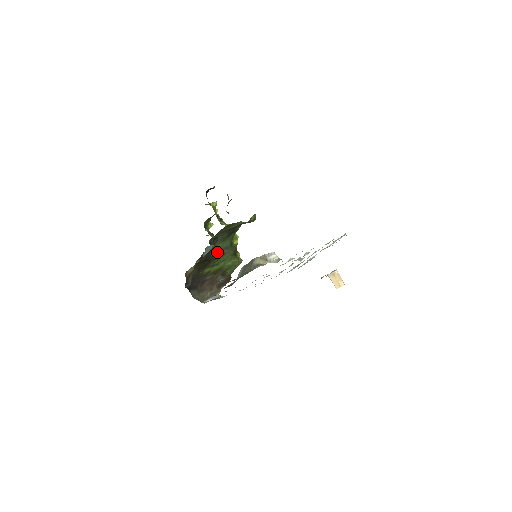
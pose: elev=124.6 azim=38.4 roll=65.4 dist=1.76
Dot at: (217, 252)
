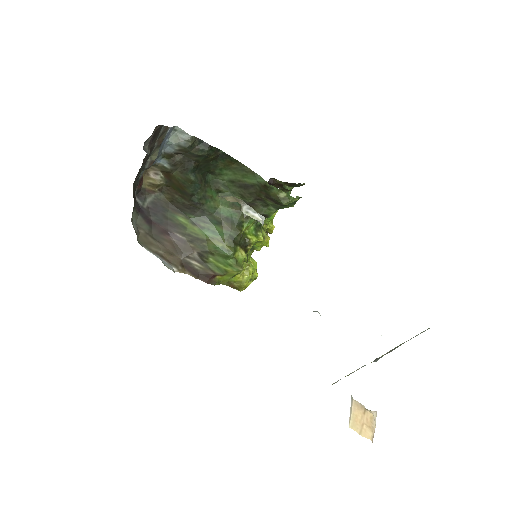
Dot at: (213, 212)
